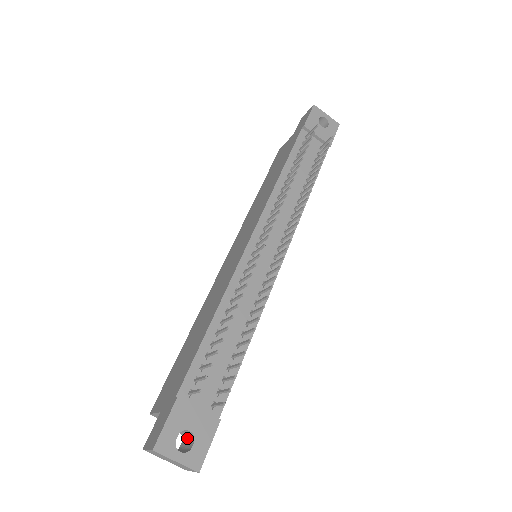
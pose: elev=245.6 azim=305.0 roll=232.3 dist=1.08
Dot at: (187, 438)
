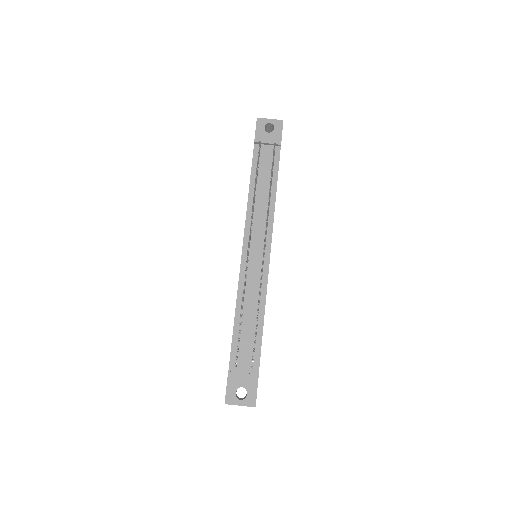
Dot at: occluded
